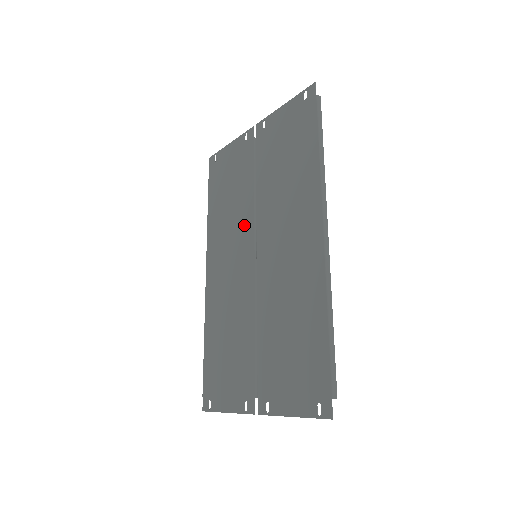
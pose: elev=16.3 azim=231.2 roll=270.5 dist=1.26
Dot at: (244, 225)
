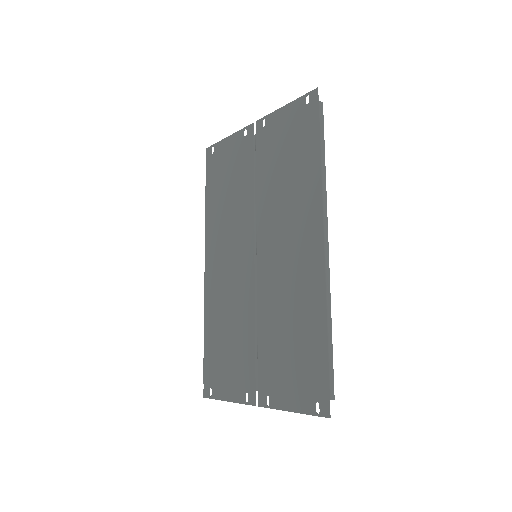
Dot at: (244, 223)
